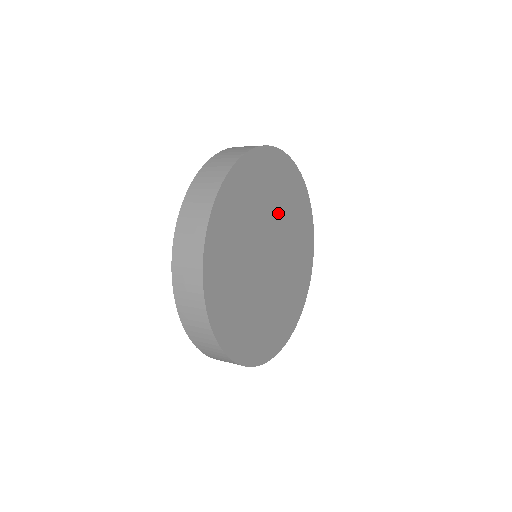
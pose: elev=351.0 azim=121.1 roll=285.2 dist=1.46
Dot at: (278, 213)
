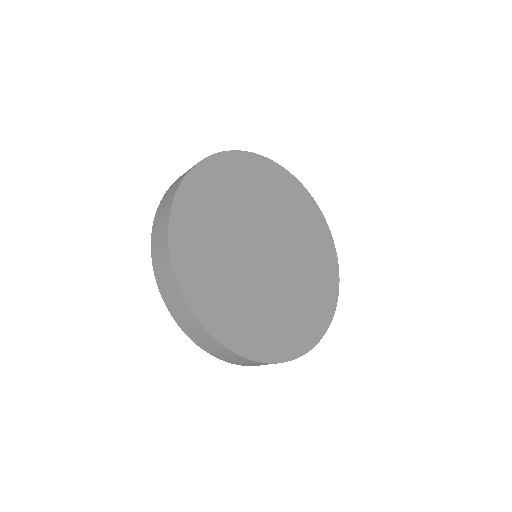
Dot at: (265, 209)
